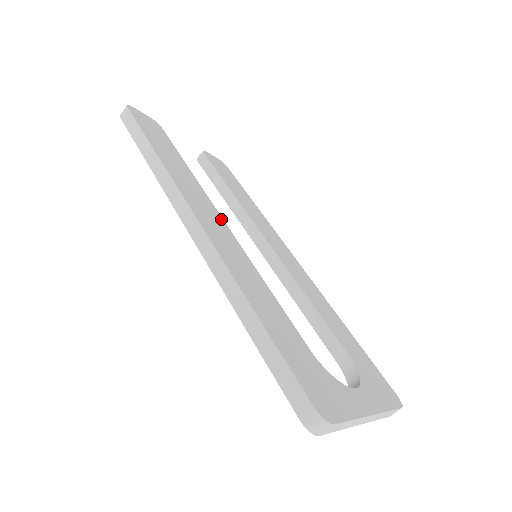
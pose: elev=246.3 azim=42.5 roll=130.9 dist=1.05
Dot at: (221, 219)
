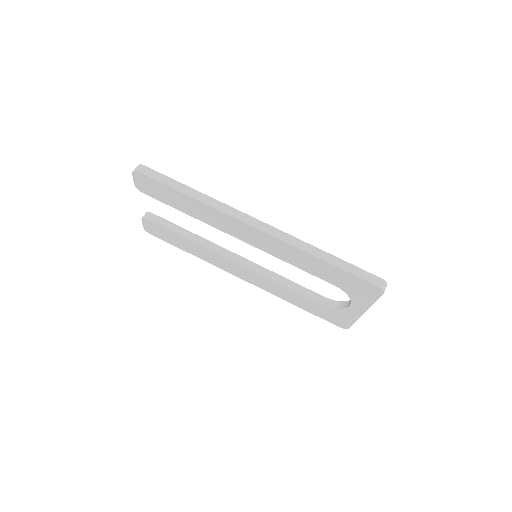
Dot at: occluded
